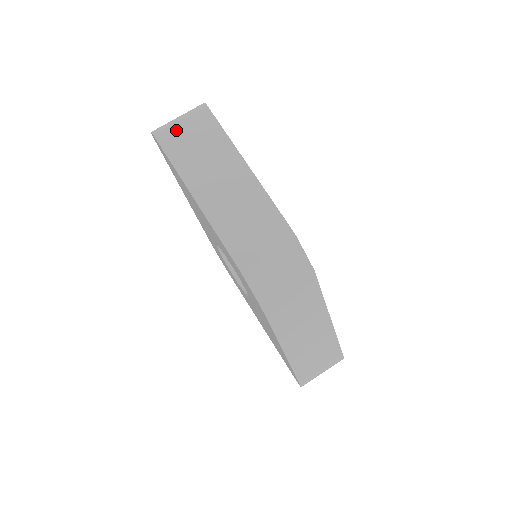
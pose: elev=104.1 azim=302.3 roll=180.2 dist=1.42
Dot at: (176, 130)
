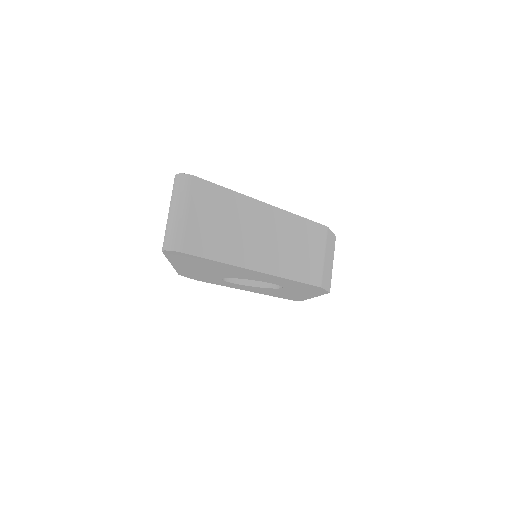
Dot at: (193, 227)
